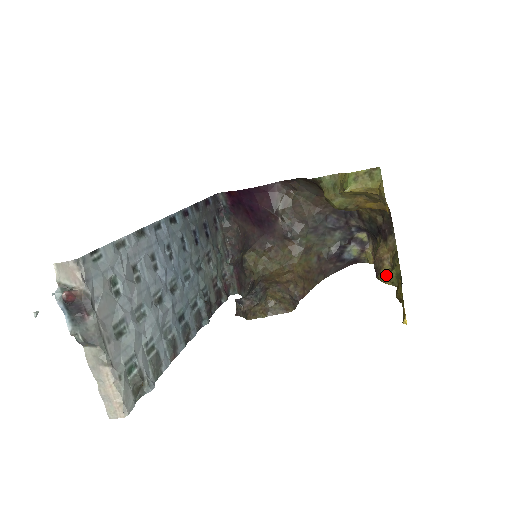
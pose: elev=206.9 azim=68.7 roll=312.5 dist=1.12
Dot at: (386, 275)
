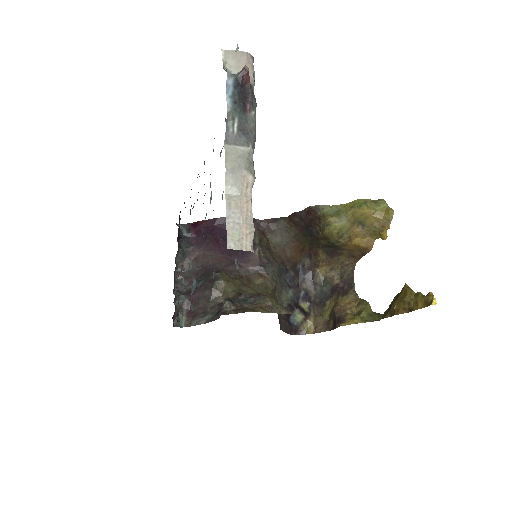
Dot at: (356, 317)
